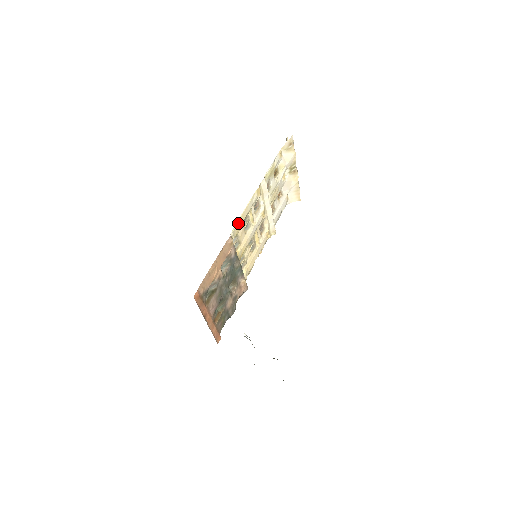
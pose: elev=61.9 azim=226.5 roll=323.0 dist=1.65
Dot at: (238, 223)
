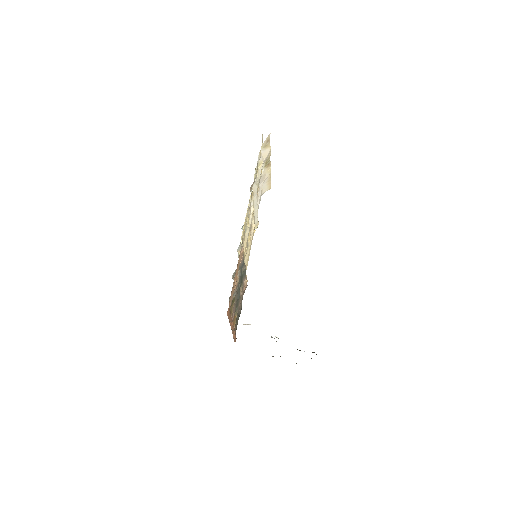
Dot at: (243, 231)
